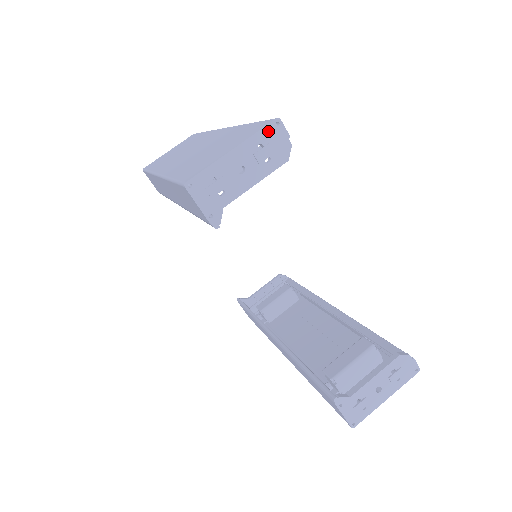
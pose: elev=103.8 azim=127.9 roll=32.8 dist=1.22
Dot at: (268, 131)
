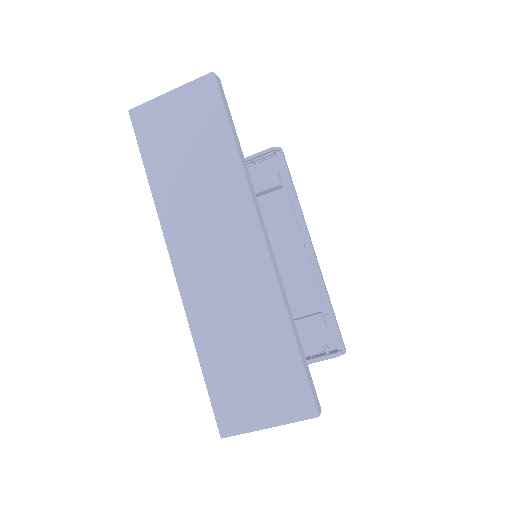
Dot at: (304, 419)
